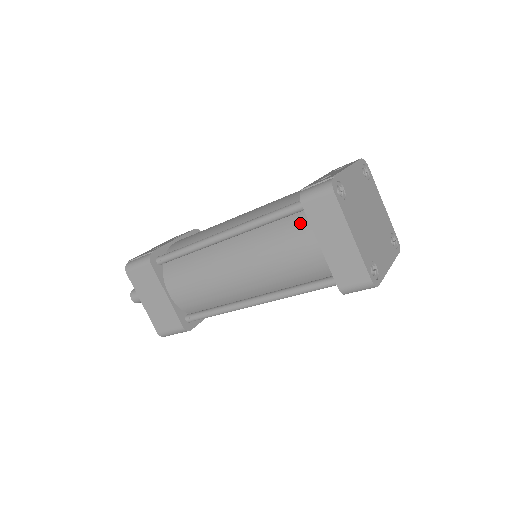
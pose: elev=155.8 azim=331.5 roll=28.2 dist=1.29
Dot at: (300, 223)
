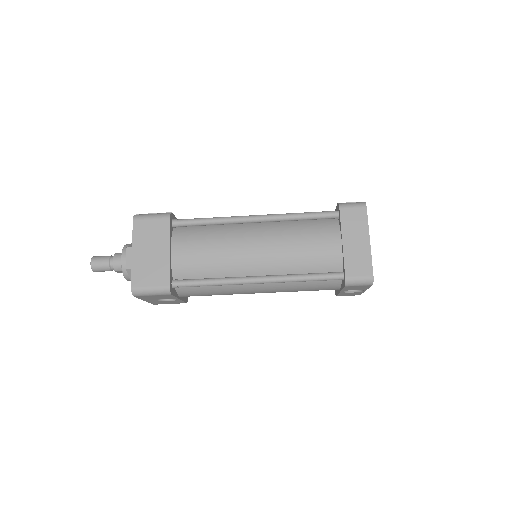
Dot at: (328, 225)
